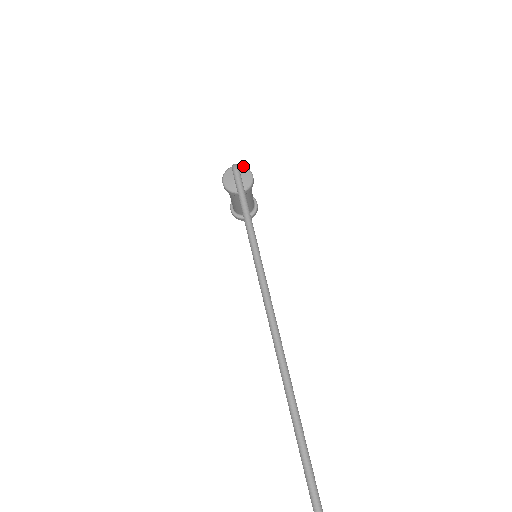
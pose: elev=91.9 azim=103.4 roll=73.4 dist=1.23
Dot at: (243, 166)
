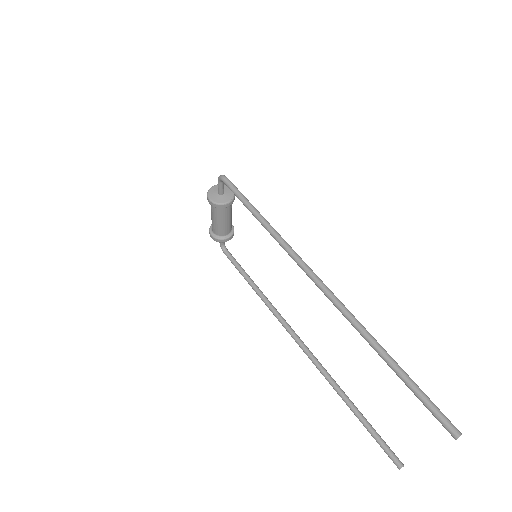
Dot at: occluded
